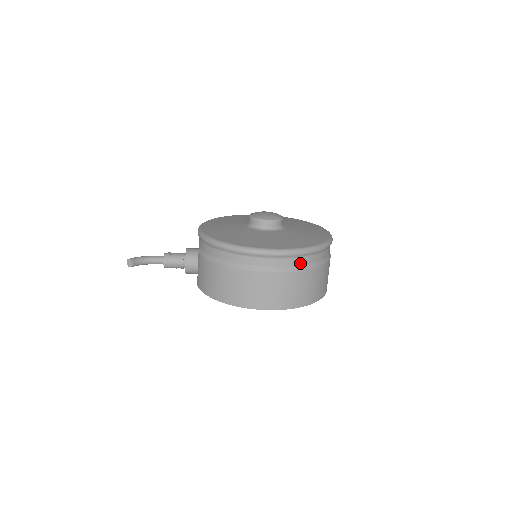
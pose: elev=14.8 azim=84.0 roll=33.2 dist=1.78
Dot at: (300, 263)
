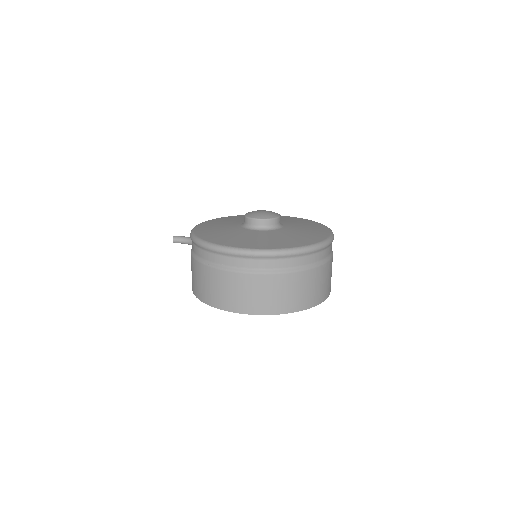
Dot at: (232, 263)
